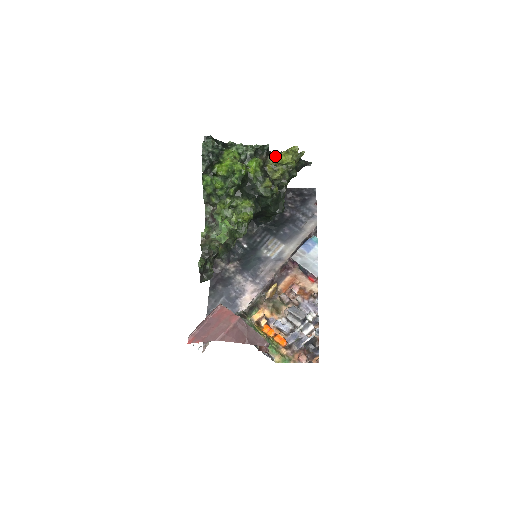
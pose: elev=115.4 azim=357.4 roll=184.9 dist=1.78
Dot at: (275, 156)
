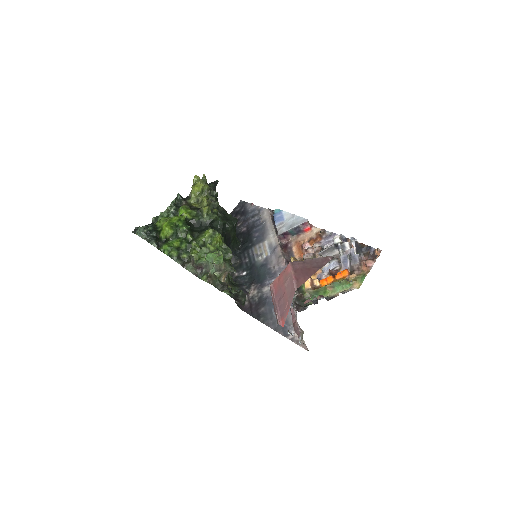
Dot at: (190, 197)
